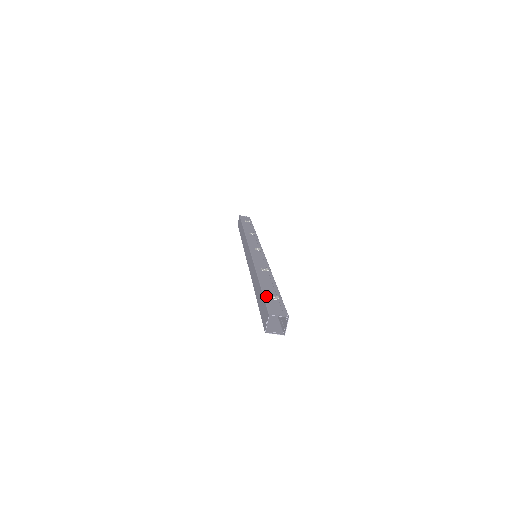
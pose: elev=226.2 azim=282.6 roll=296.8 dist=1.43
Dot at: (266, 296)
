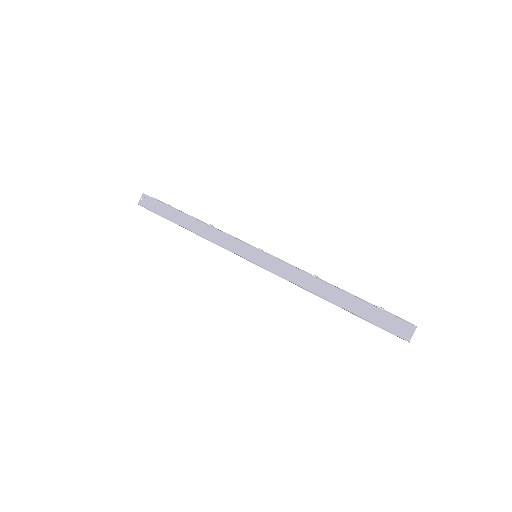
Dot at: (378, 307)
